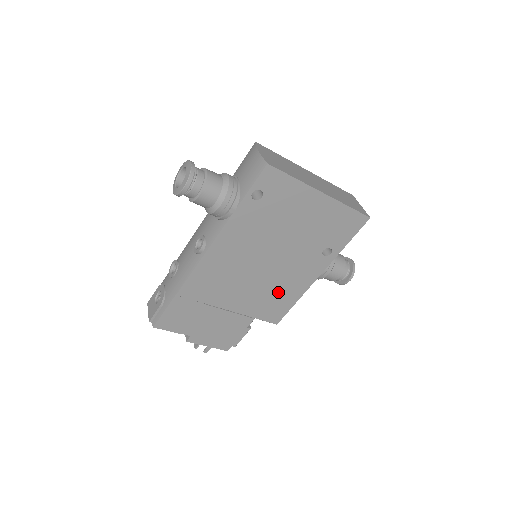
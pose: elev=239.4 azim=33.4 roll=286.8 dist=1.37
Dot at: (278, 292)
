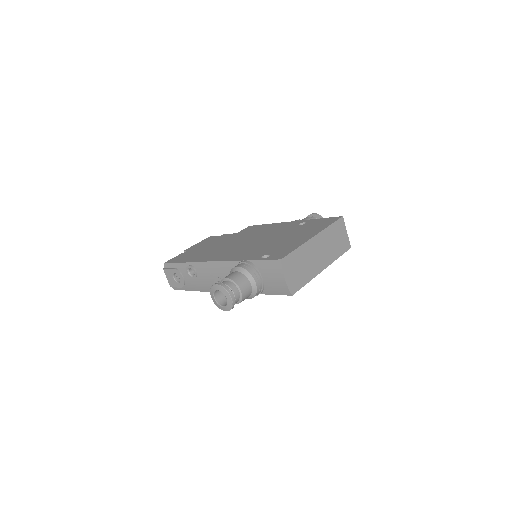
Dot at: occluded
